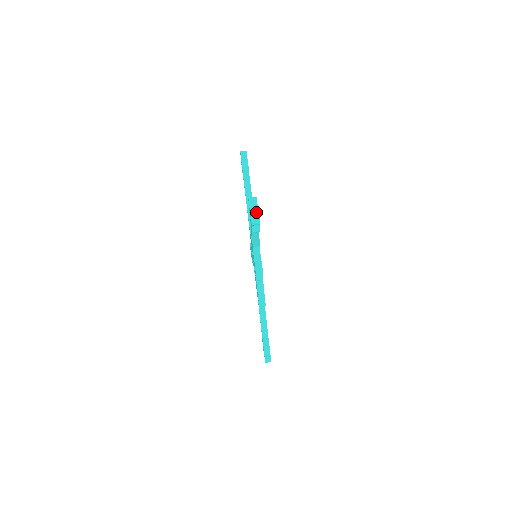
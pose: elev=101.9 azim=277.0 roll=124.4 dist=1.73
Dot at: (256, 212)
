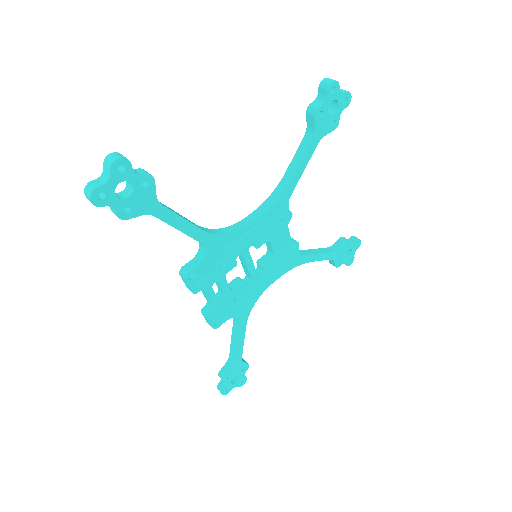
Dot at: (100, 183)
